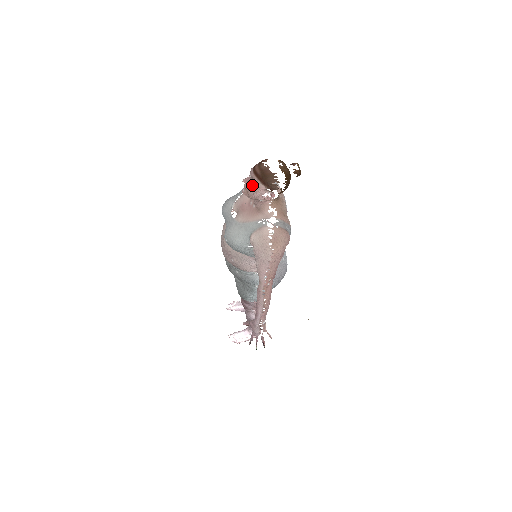
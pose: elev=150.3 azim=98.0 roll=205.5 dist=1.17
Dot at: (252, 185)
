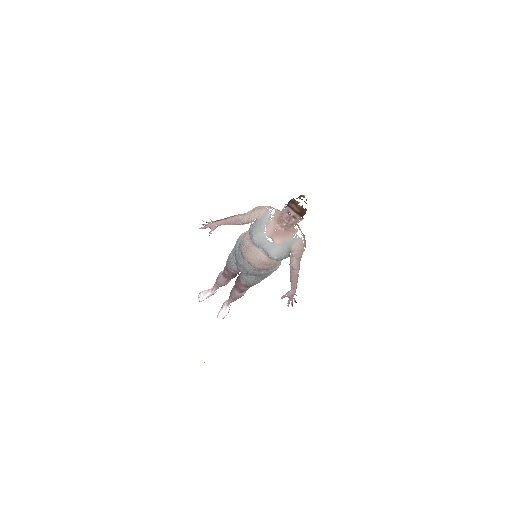
Dot at: (294, 220)
